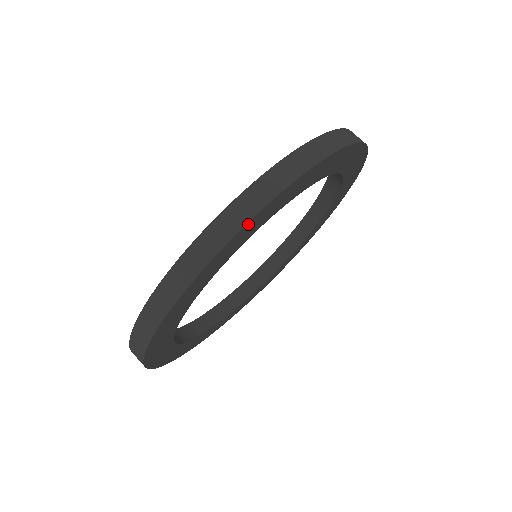
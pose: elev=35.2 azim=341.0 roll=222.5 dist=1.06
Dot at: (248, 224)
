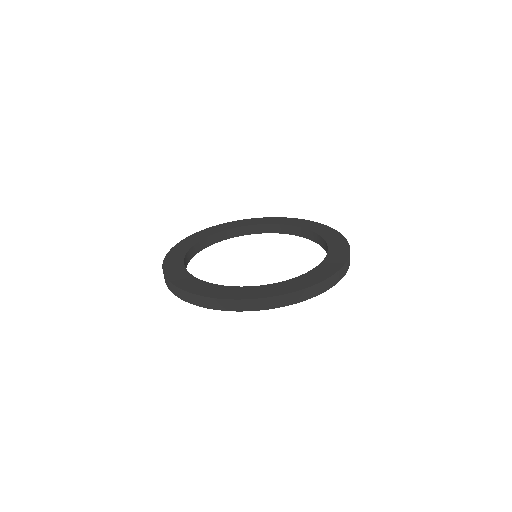
Dot at: (298, 301)
